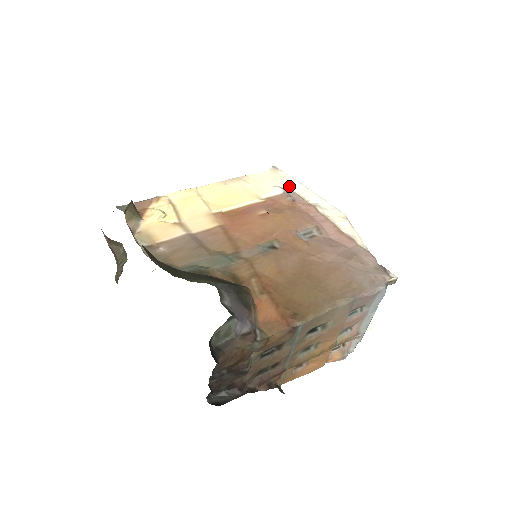
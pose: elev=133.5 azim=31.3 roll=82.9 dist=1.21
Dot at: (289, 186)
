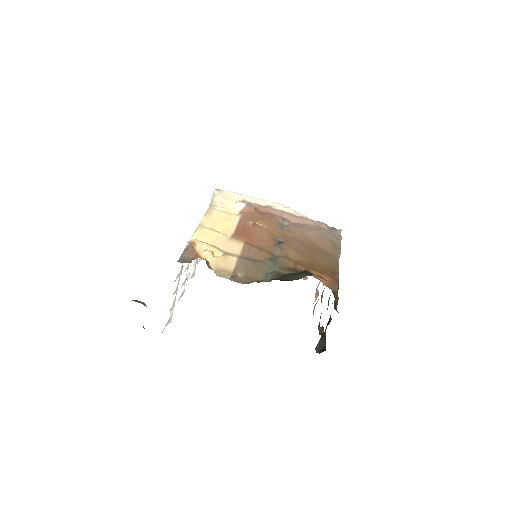
Dot at: (241, 199)
